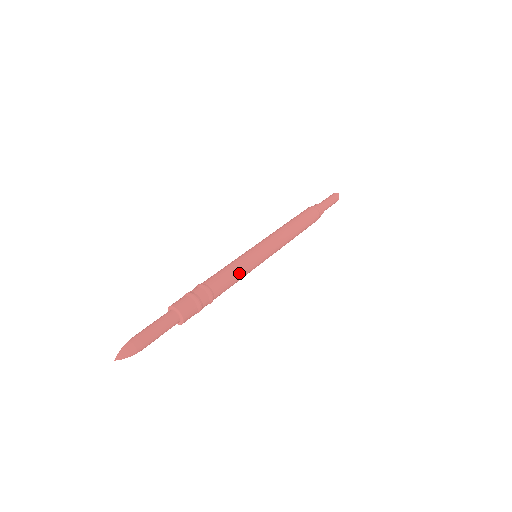
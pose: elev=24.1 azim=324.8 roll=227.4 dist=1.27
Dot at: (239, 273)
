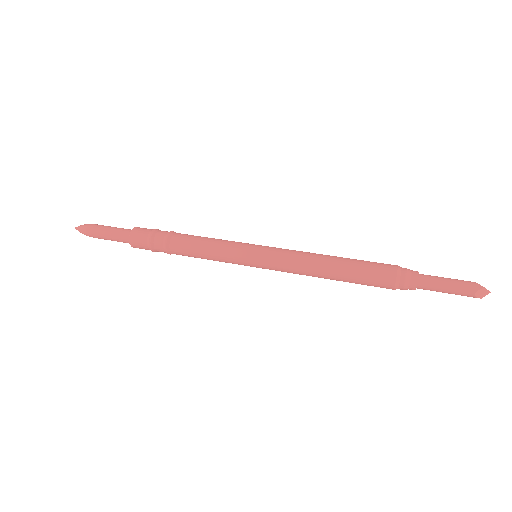
Dot at: (210, 252)
